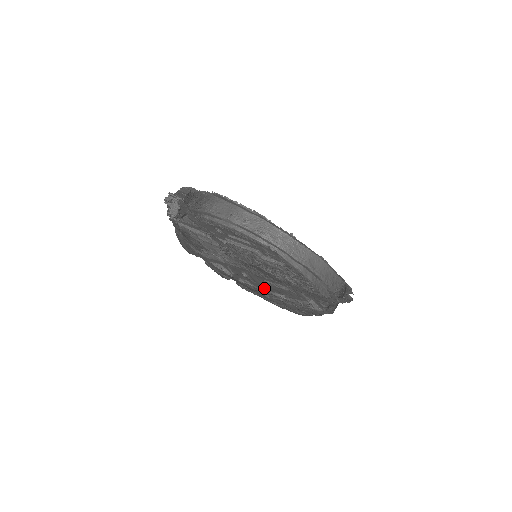
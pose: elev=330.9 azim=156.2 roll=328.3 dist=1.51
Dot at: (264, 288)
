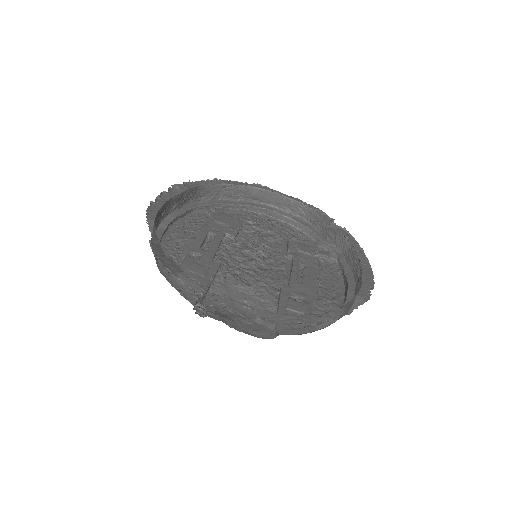
Dot at: (314, 294)
